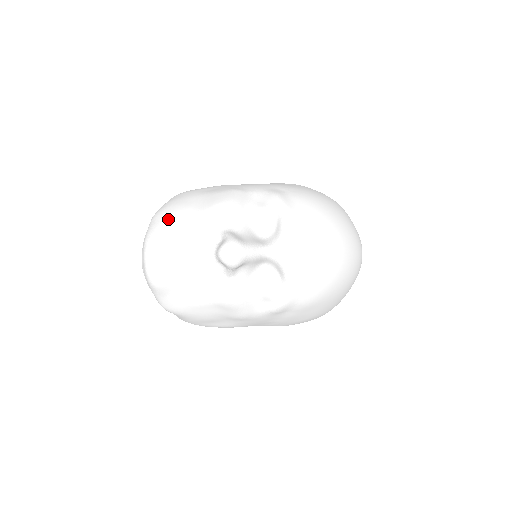
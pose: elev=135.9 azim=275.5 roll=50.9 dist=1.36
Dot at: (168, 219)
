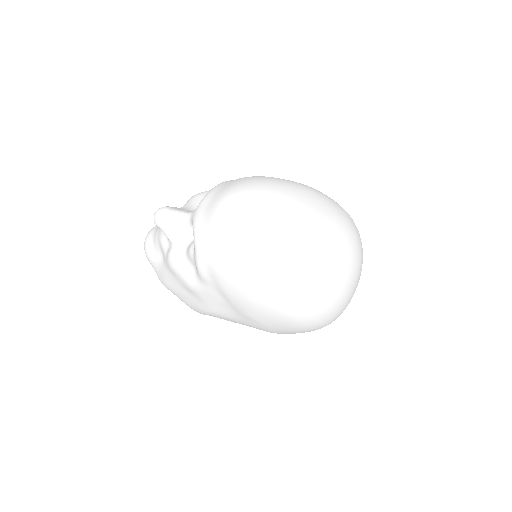
Dot at: occluded
